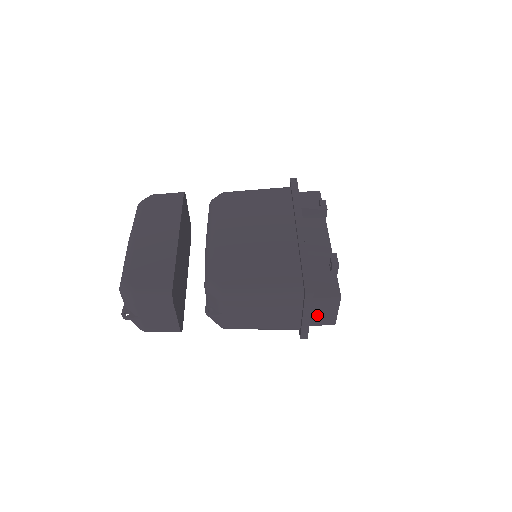
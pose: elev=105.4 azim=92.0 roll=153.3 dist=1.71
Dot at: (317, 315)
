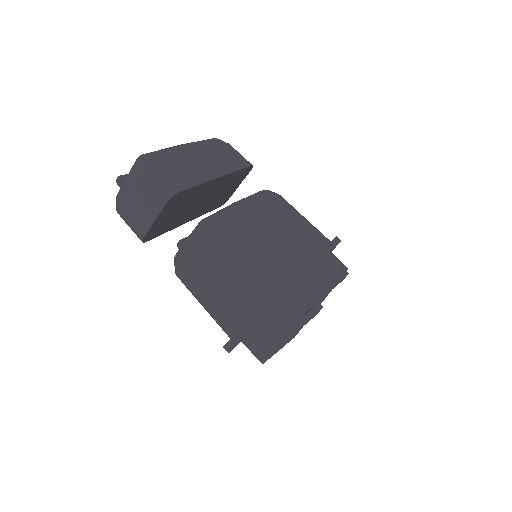
Dot at: (259, 337)
